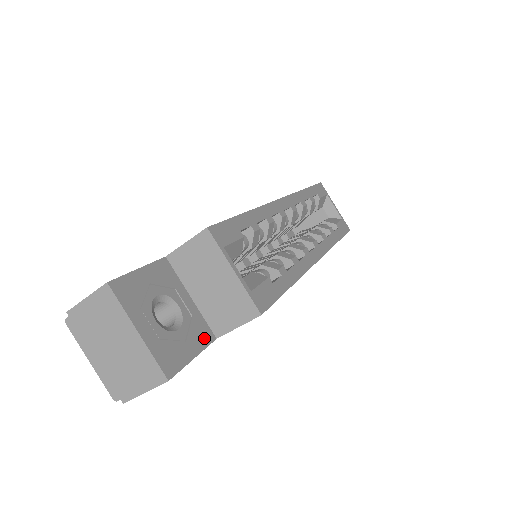
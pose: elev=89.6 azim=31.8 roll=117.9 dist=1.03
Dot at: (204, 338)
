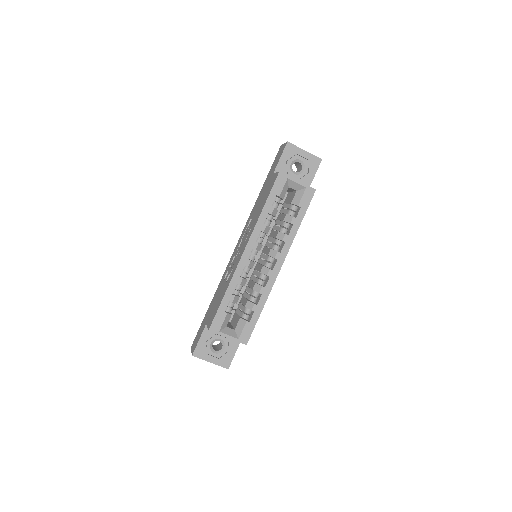
Dot at: (236, 343)
